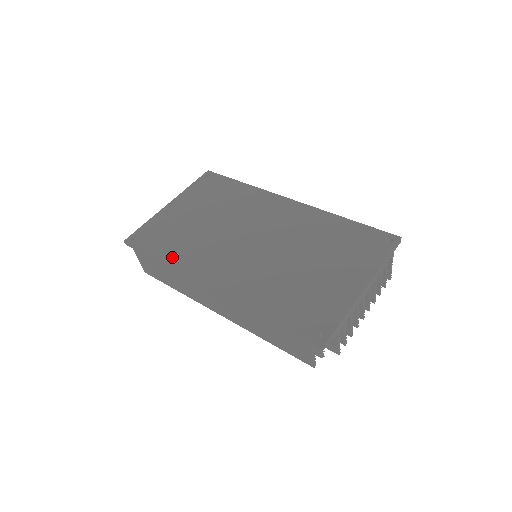
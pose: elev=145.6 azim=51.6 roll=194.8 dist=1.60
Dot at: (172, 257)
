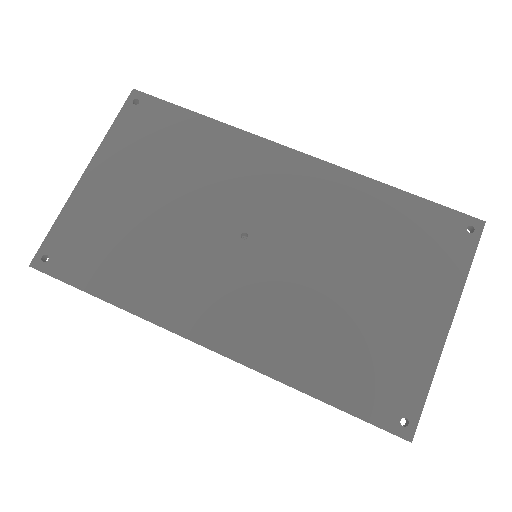
Dot at: (128, 295)
